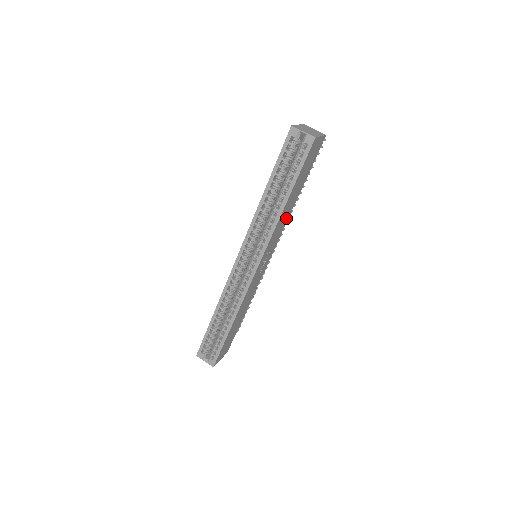
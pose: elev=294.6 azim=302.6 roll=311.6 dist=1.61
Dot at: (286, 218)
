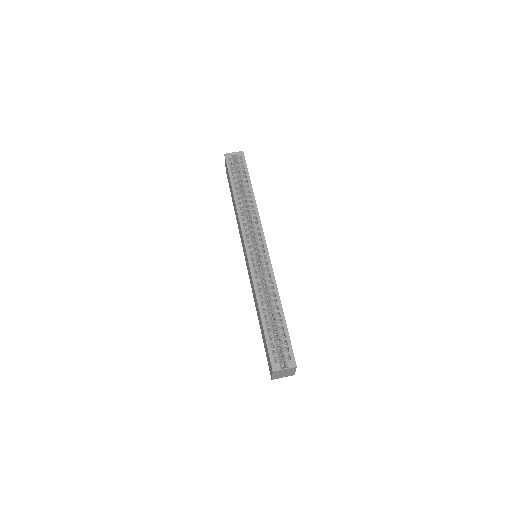
Dot at: occluded
